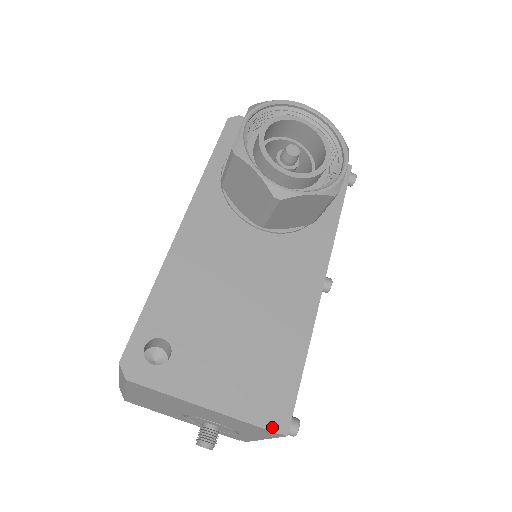
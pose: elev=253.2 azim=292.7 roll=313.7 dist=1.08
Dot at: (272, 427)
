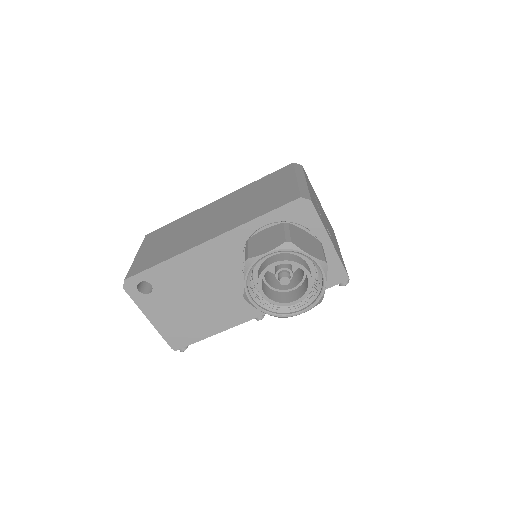
Dot at: (171, 345)
